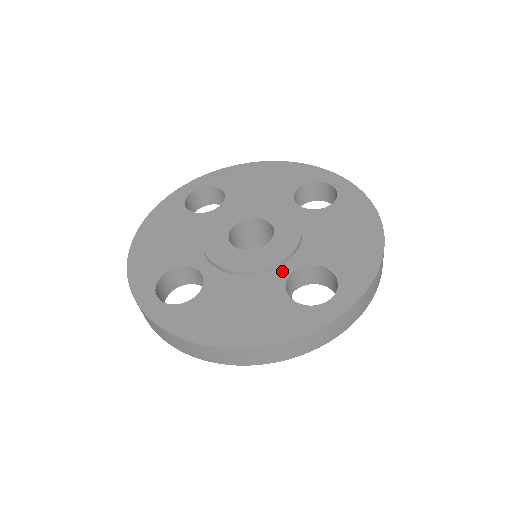
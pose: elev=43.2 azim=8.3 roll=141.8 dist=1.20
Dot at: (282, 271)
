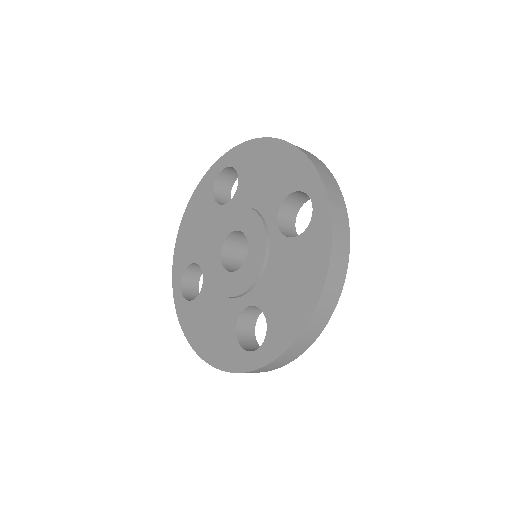
Dot at: (240, 303)
